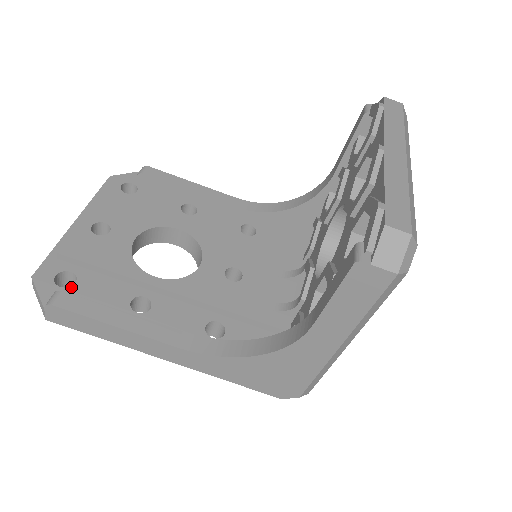
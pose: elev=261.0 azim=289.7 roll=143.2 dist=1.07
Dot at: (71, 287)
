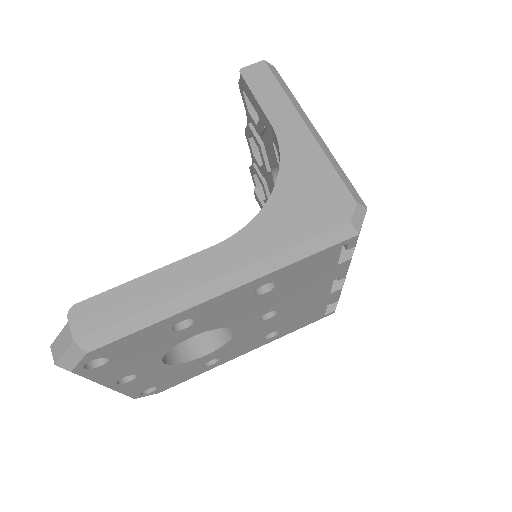
Dot at: occluded
